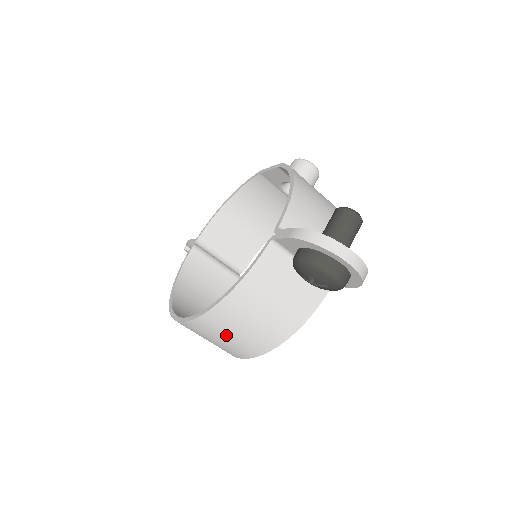
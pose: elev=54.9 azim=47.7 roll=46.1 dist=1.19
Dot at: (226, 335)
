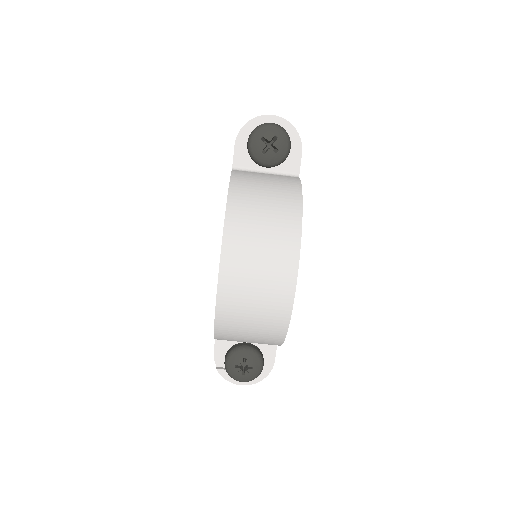
Dot at: (258, 232)
